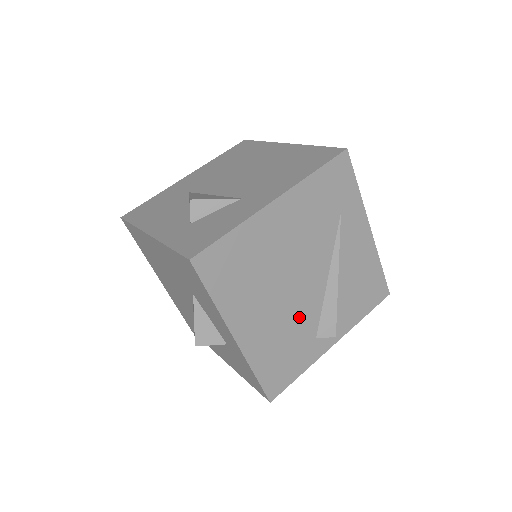
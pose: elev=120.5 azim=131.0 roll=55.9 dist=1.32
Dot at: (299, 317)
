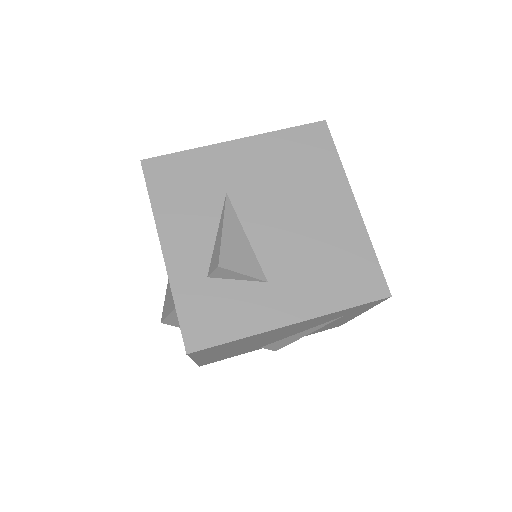
Dot at: (256, 346)
